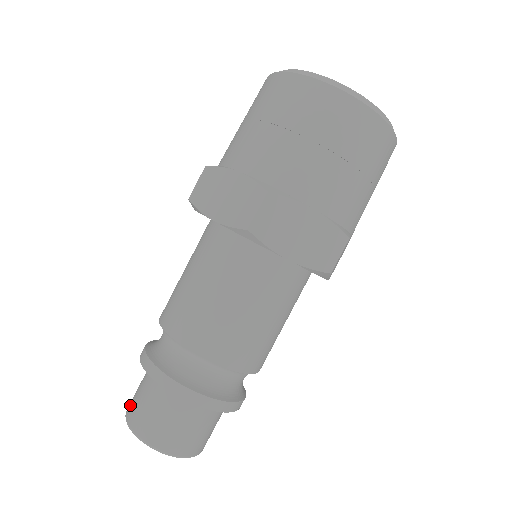
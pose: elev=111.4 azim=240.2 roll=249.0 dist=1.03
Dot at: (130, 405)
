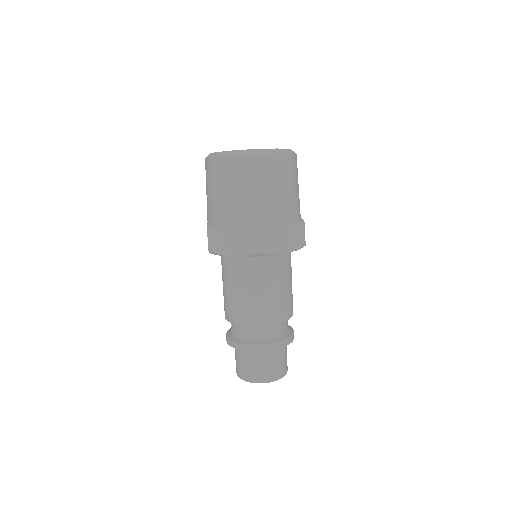
Dot at: (240, 372)
